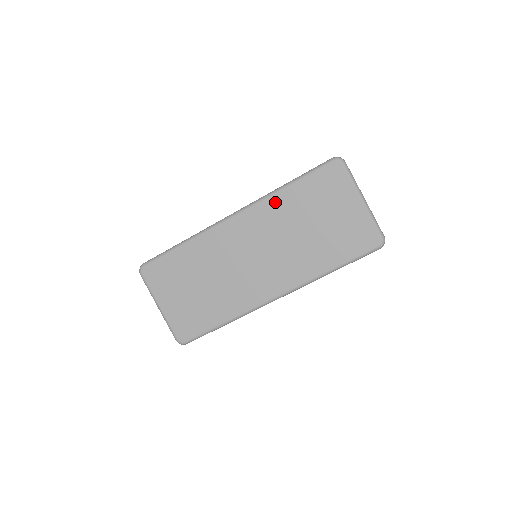
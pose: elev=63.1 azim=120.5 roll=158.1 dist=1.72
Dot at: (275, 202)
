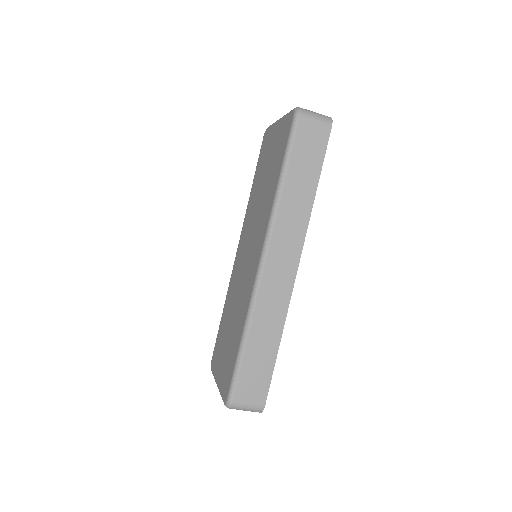
Dot at: (249, 205)
